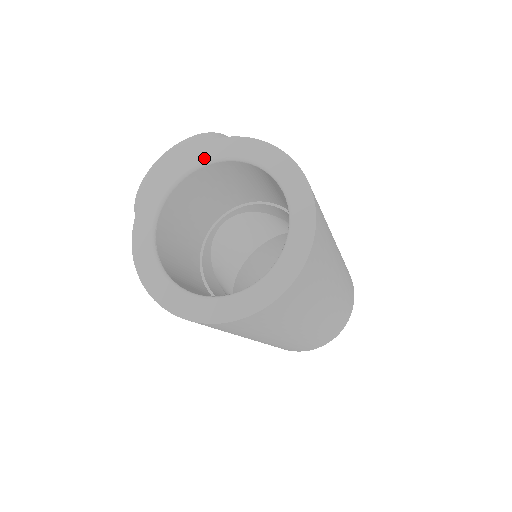
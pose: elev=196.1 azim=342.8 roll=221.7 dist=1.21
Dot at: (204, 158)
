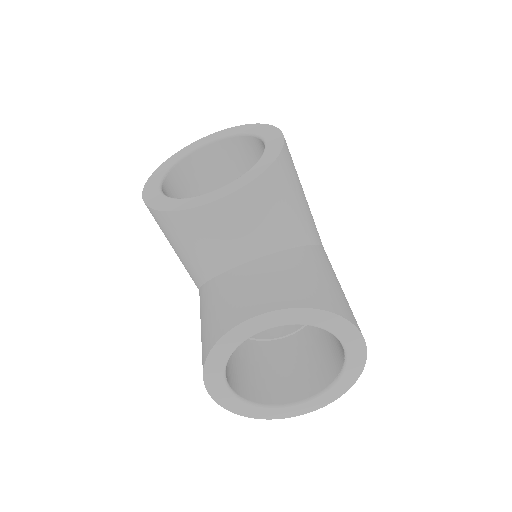
Dot at: (299, 321)
